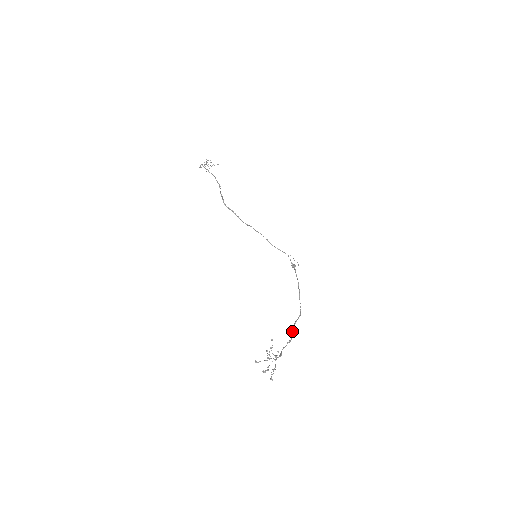
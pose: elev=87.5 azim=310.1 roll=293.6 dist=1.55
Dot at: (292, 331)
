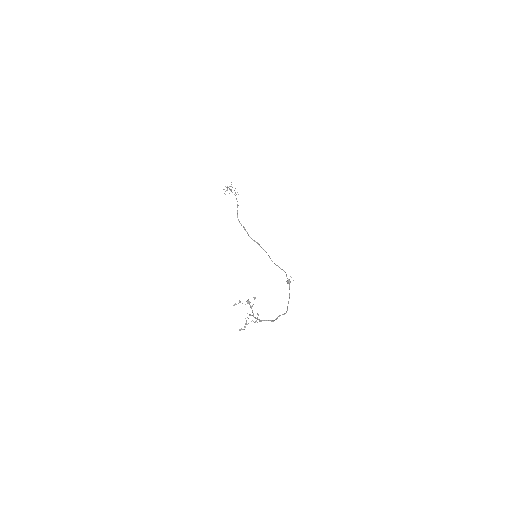
Dot at: (275, 319)
